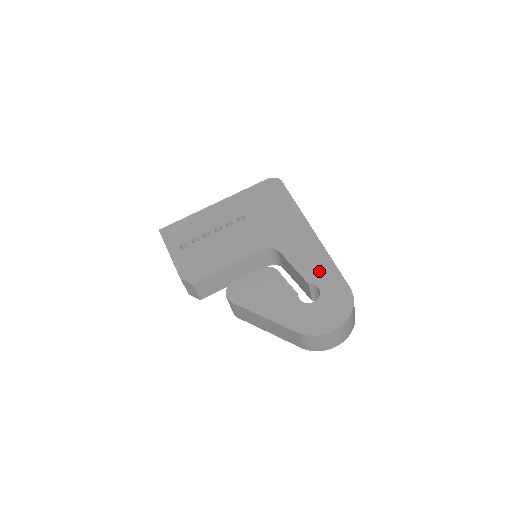
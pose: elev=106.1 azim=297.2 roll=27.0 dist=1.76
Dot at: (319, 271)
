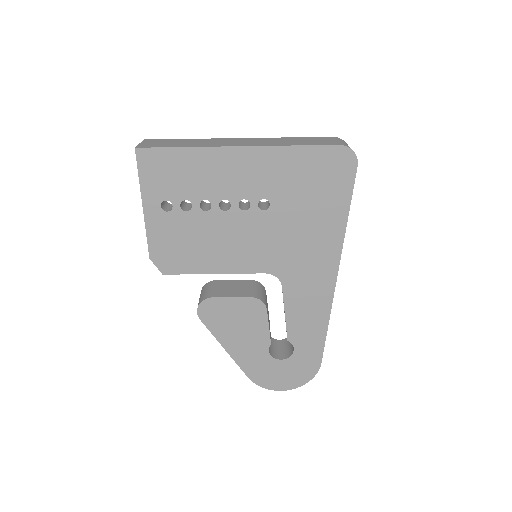
Dot at: (307, 333)
